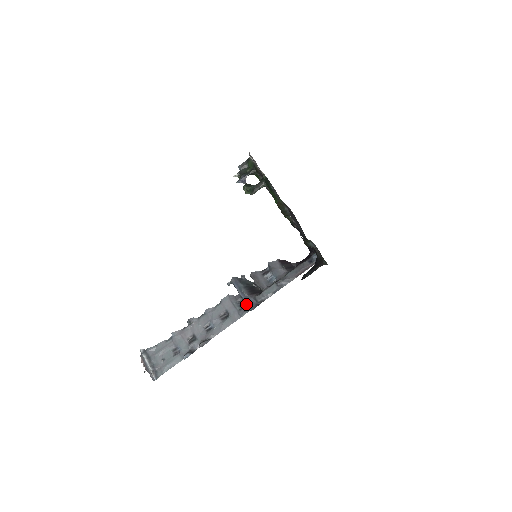
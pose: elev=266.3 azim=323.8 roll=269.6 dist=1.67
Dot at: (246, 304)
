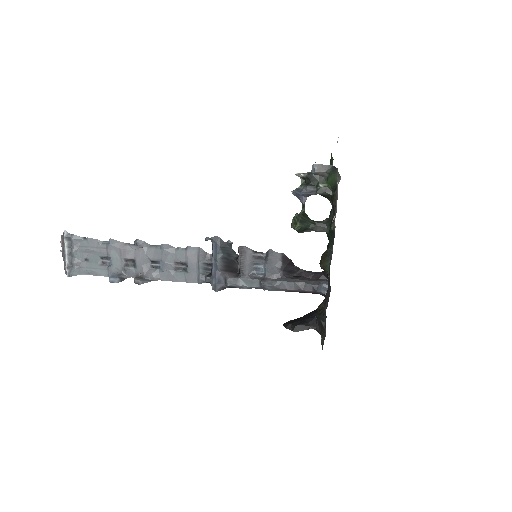
Dot at: (212, 278)
